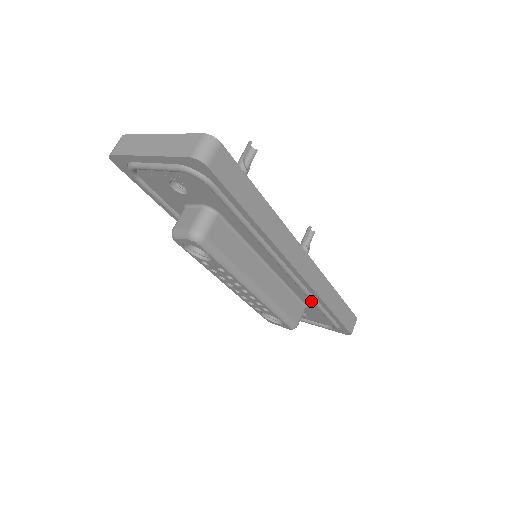
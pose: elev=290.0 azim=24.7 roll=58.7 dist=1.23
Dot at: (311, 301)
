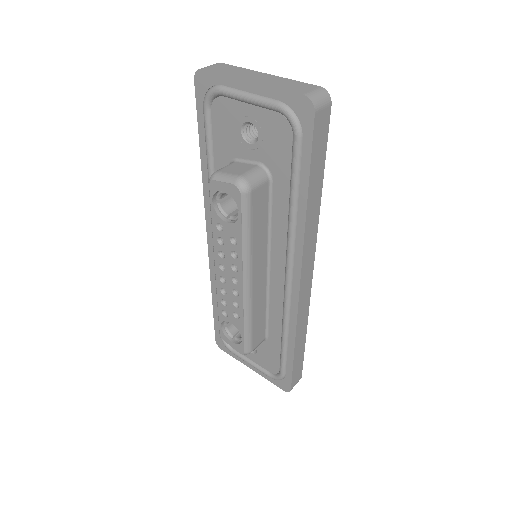
Dot at: (280, 331)
